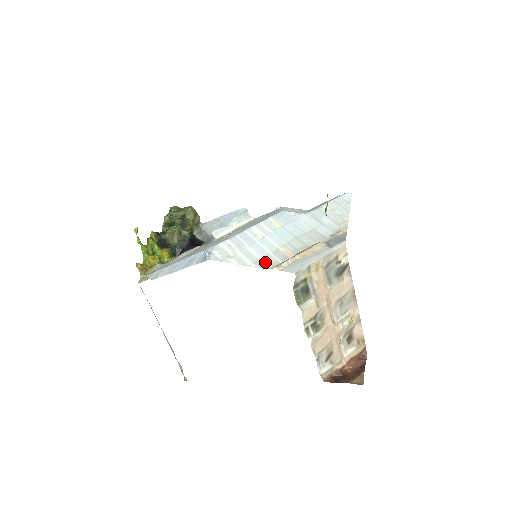
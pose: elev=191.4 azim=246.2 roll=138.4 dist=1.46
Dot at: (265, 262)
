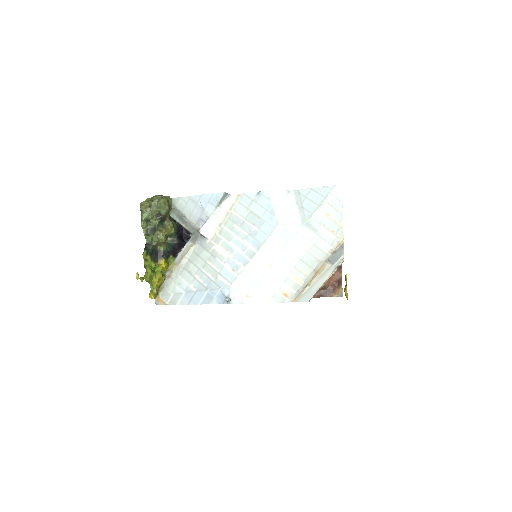
Dot at: (281, 295)
